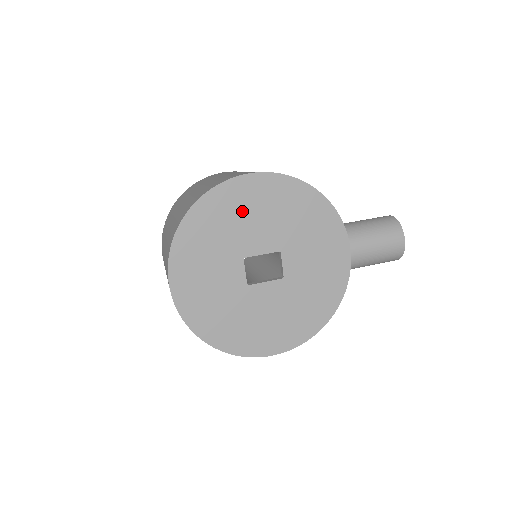
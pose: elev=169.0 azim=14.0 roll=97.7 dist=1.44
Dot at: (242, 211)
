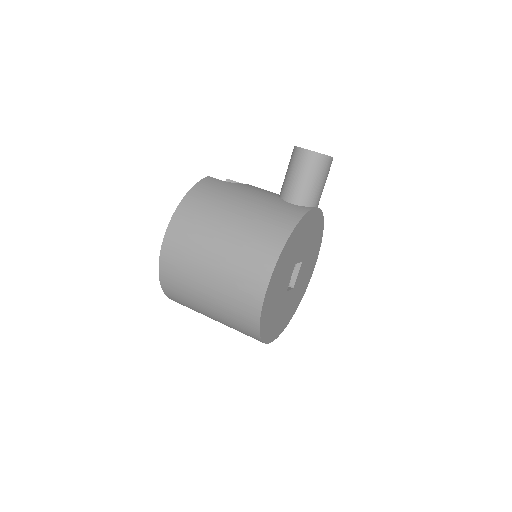
Dot at: (275, 295)
